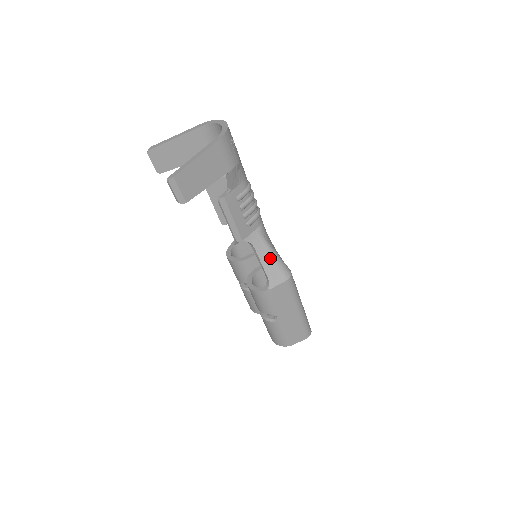
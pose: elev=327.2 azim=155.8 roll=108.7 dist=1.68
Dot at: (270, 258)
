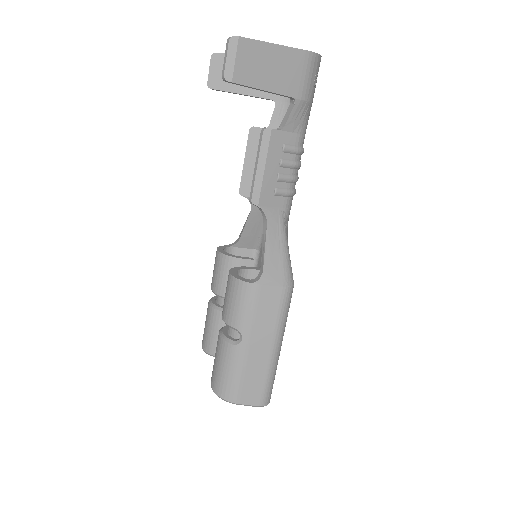
Dot at: (279, 248)
